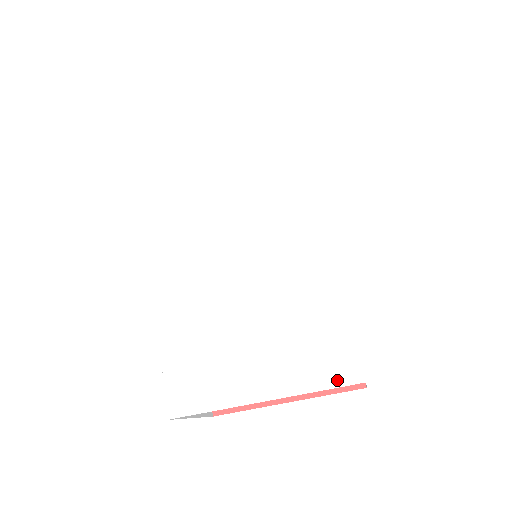
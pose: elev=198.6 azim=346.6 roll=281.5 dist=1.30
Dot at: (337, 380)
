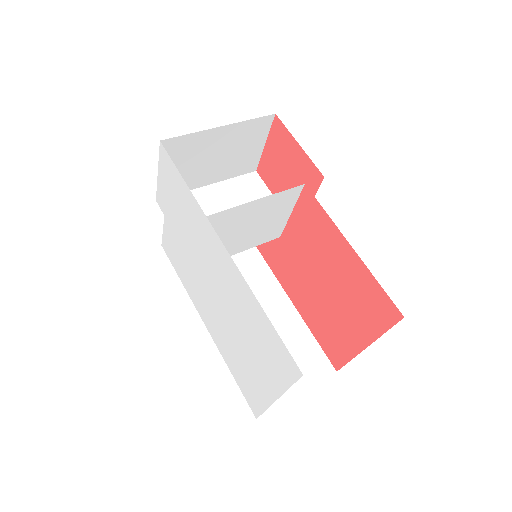
Dot at: (292, 377)
